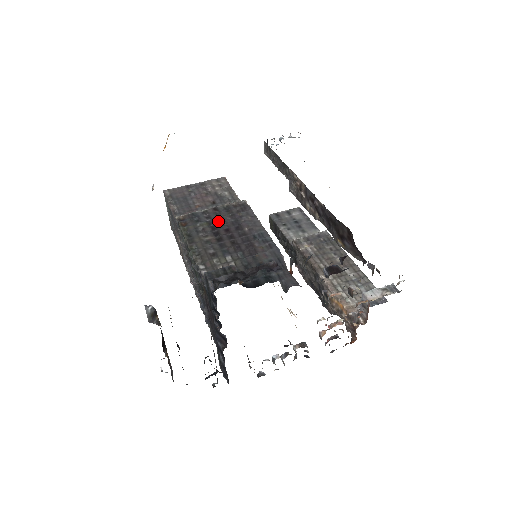
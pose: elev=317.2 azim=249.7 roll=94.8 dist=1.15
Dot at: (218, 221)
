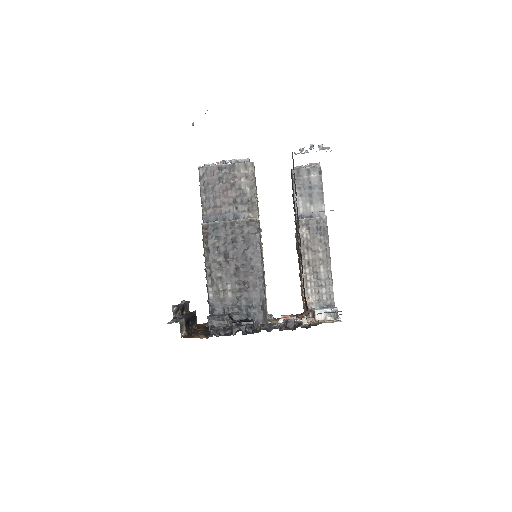
Dot at: (231, 241)
